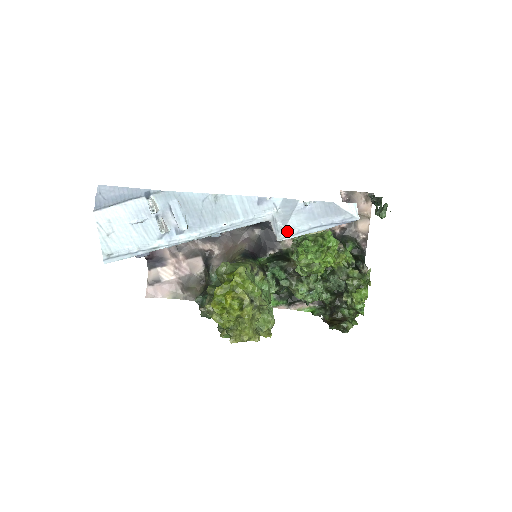
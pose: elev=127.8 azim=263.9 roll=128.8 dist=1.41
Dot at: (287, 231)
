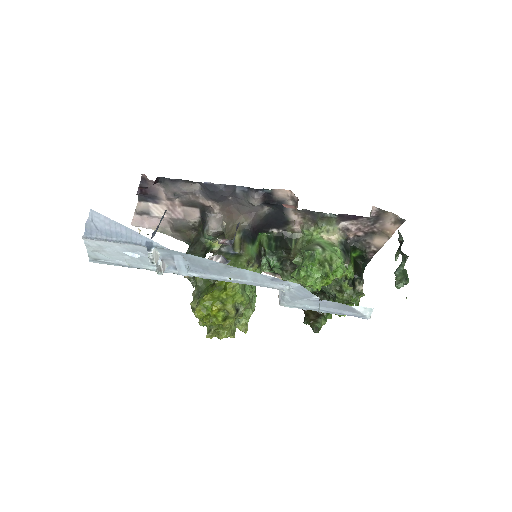
Dot at: (292, 304)
